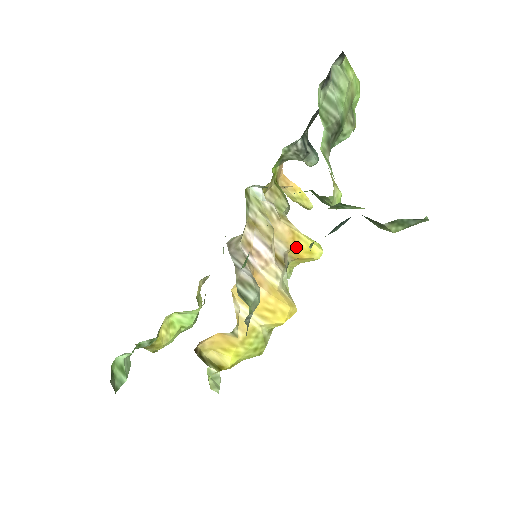
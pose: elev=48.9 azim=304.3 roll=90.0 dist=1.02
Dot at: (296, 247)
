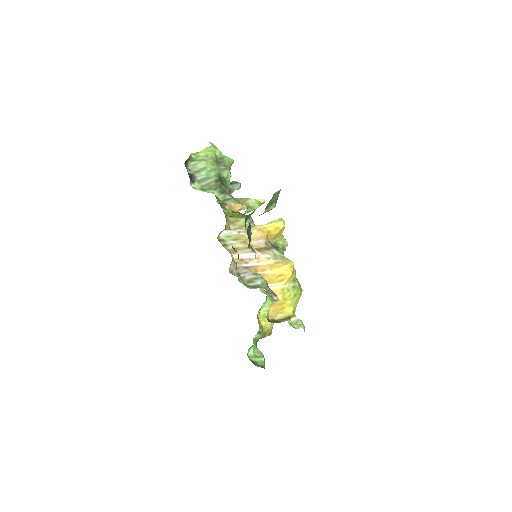
Dot at: (268, 234)
